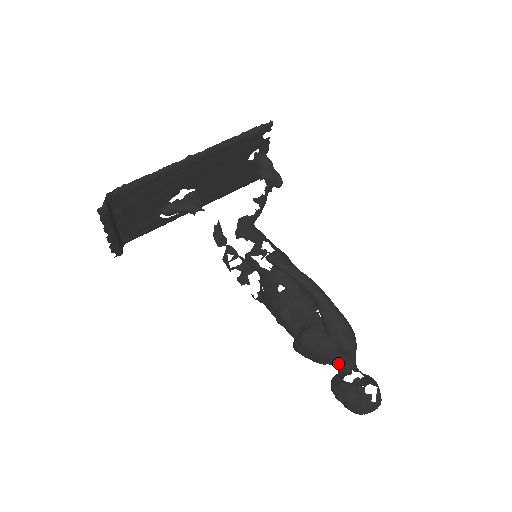
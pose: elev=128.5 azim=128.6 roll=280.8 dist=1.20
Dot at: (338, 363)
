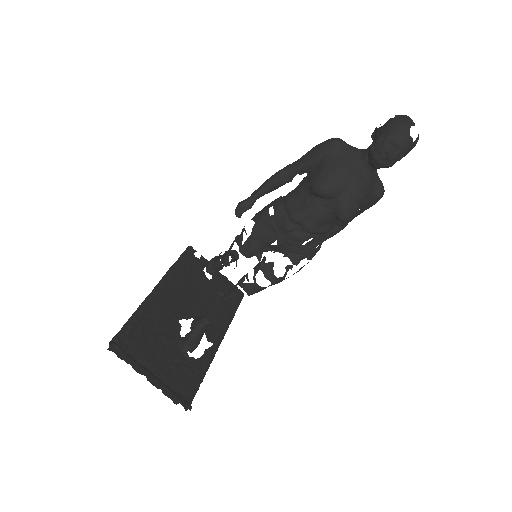
Dot at: (359, 162)
